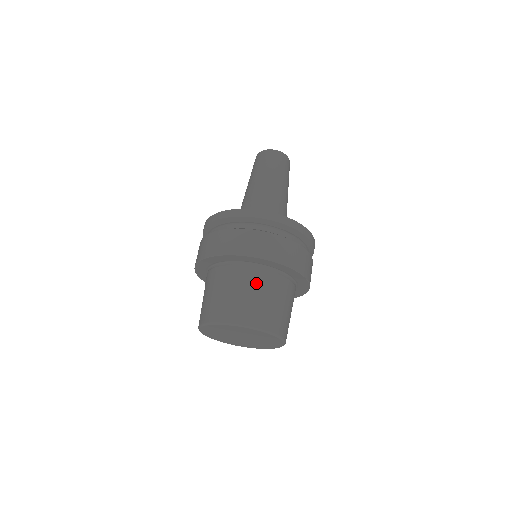
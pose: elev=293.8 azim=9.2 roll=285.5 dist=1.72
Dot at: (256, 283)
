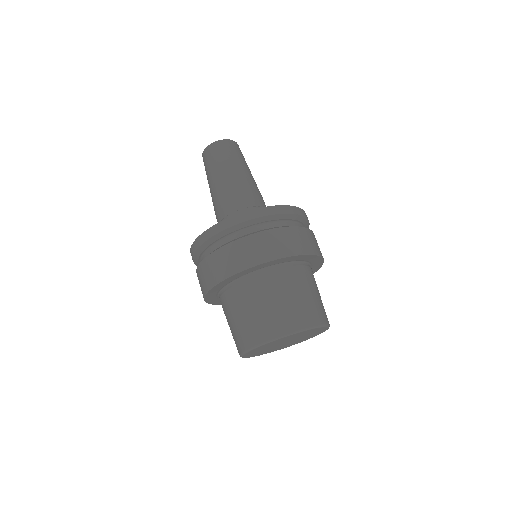
Dot at: (244, 299)
